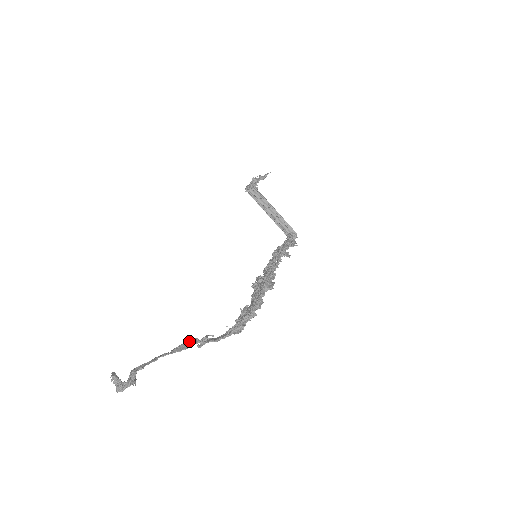
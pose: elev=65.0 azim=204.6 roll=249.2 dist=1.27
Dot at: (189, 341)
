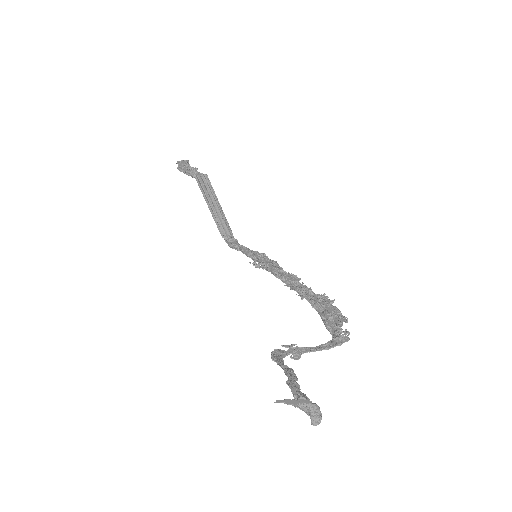
Dot at: (275, 353)
